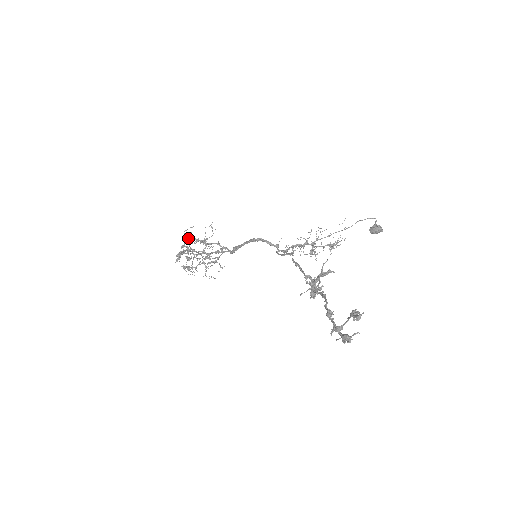
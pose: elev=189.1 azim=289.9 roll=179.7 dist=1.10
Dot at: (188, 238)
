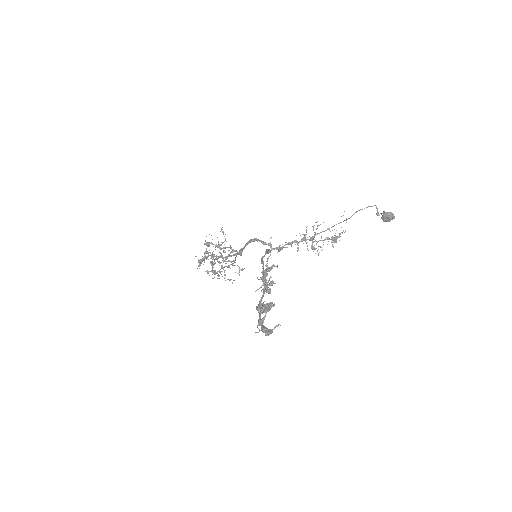
Dot at: occluded
